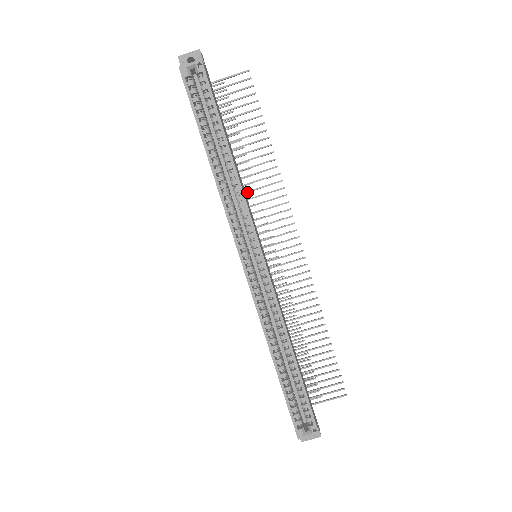
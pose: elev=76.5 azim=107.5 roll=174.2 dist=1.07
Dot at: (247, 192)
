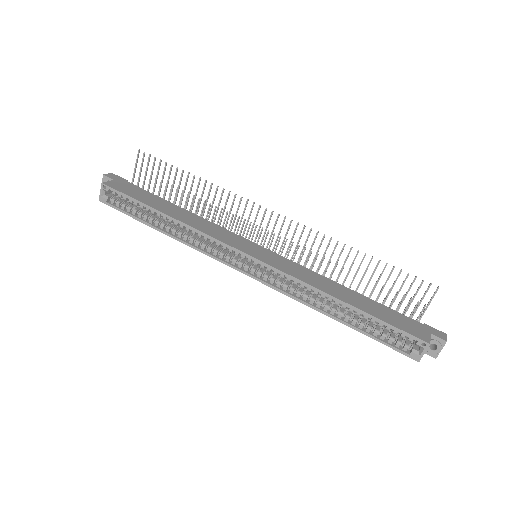
Dot at: (214, 220)
